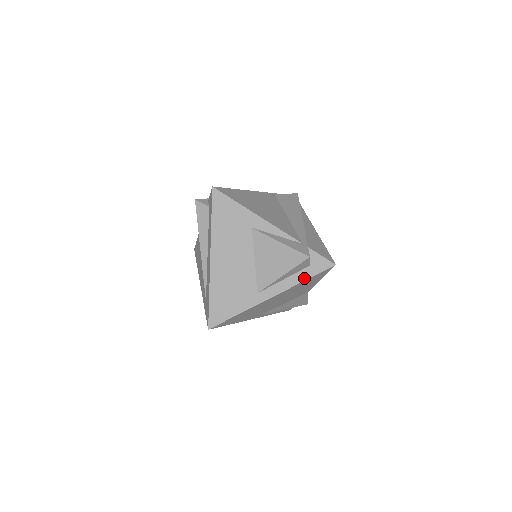
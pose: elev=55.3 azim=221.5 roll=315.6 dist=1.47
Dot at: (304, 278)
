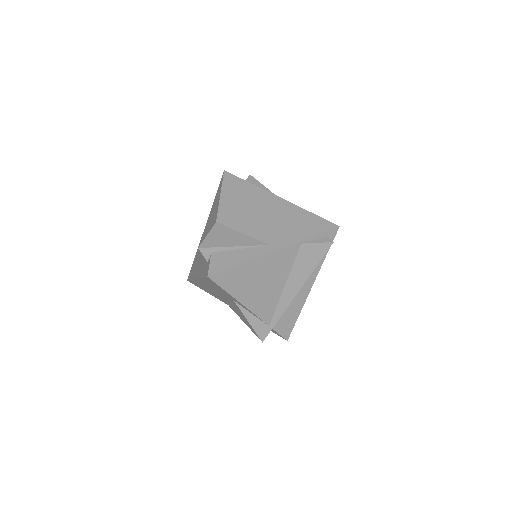
Dot at: occluded
